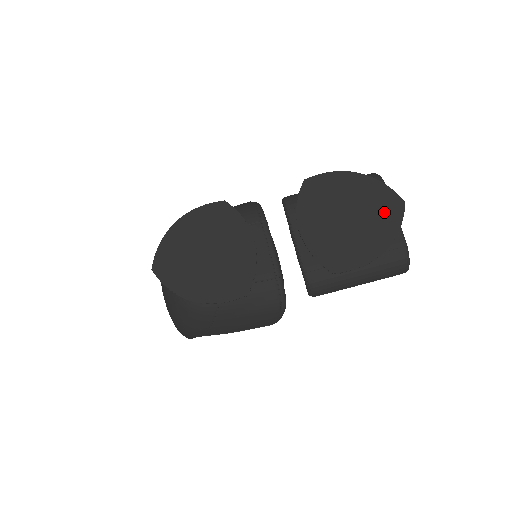
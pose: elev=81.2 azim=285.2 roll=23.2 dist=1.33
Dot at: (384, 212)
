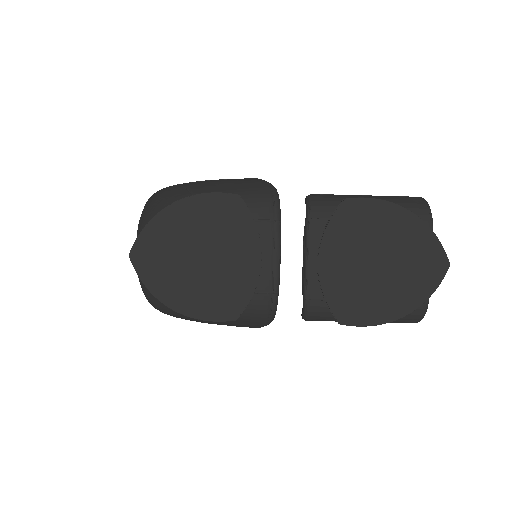
Dot at: (422, 270)
